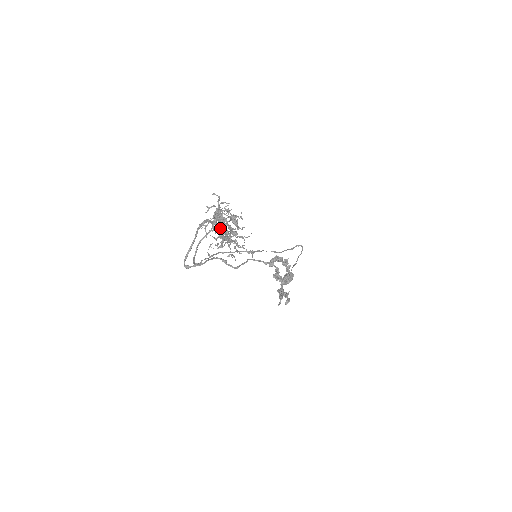
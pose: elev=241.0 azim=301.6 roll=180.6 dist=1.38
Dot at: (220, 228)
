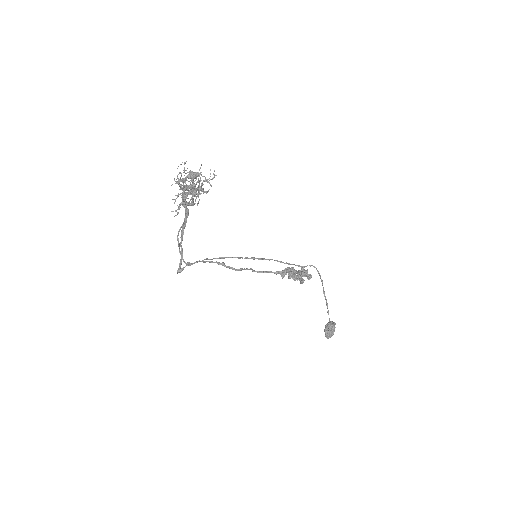
Dot at: occluded
